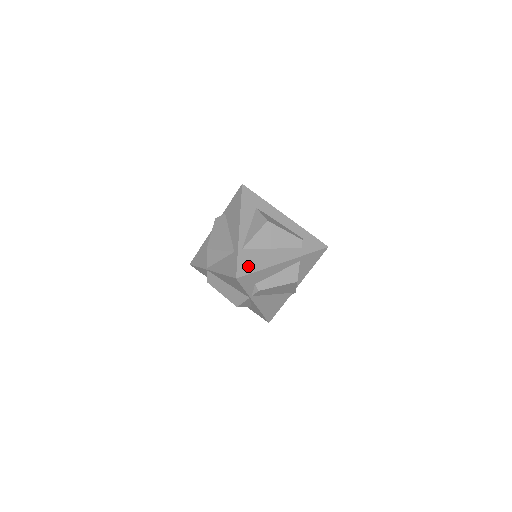
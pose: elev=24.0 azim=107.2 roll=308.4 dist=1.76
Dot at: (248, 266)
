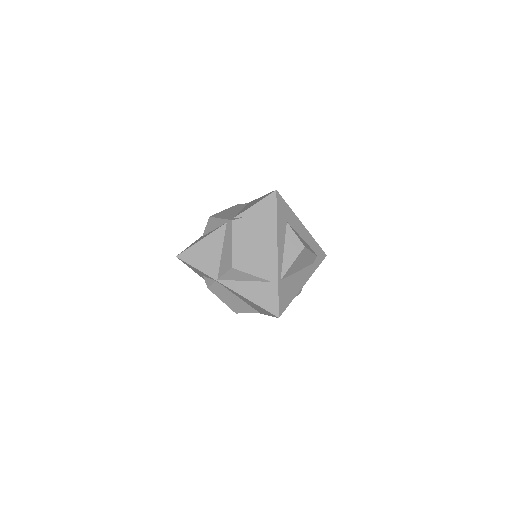
Dot at: (285, 299)
